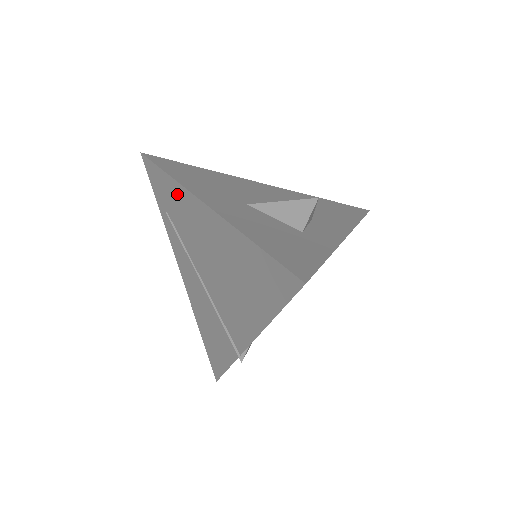
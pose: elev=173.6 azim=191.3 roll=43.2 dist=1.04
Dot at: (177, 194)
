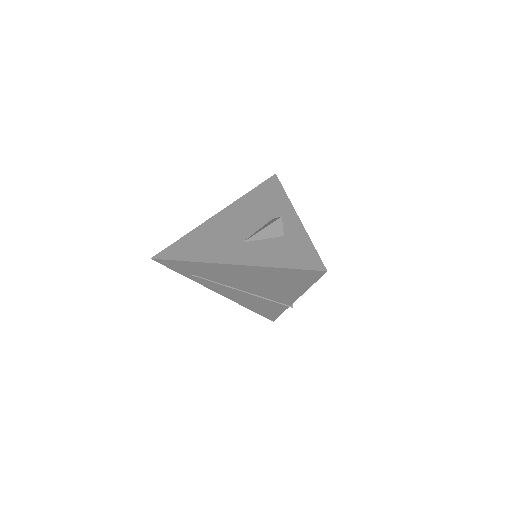
Dot at: (203, 267)
